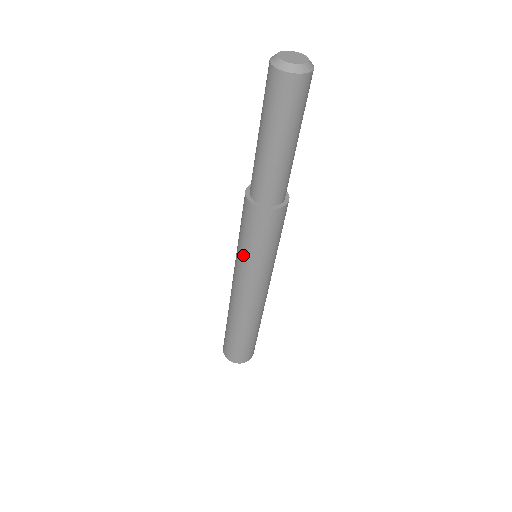
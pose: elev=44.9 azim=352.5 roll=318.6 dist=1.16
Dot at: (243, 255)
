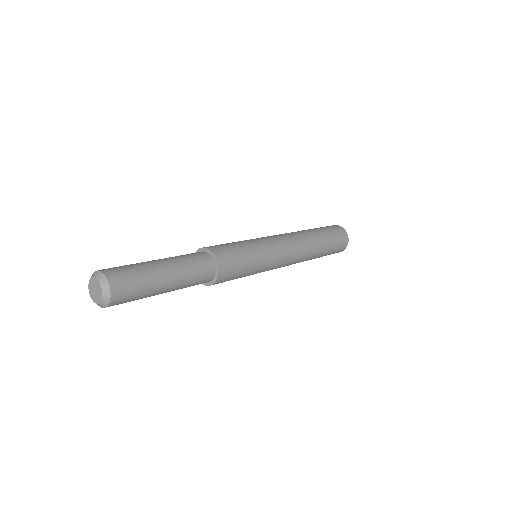
Dot at: occluded
